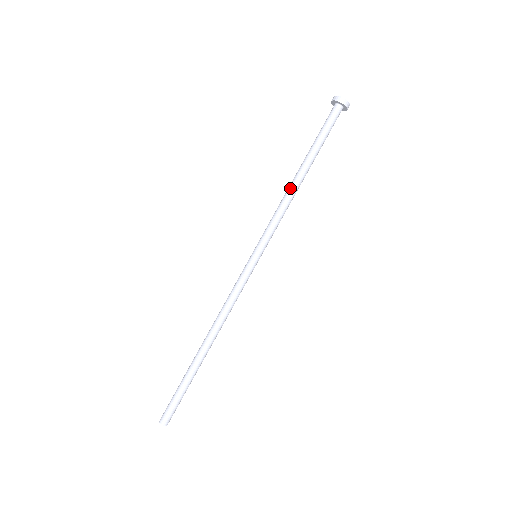
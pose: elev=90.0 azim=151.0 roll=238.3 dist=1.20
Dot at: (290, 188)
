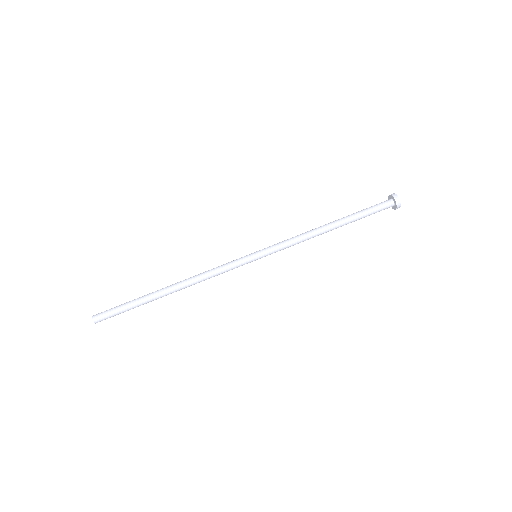
Dot at: (315, 228)
